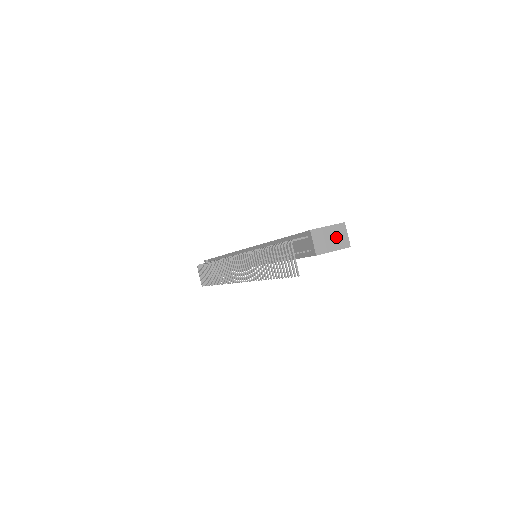
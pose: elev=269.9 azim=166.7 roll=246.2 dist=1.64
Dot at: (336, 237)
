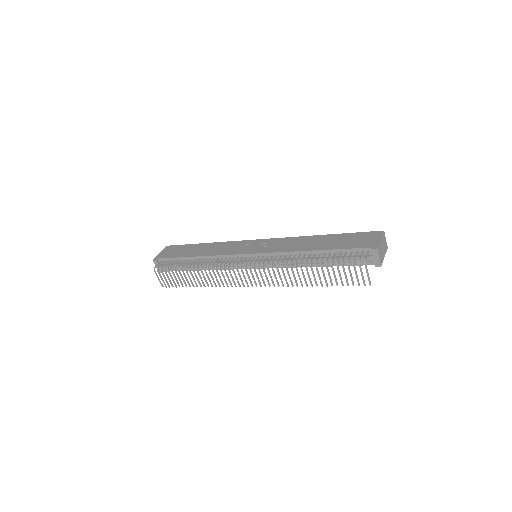
Dot at: (384, 245)
